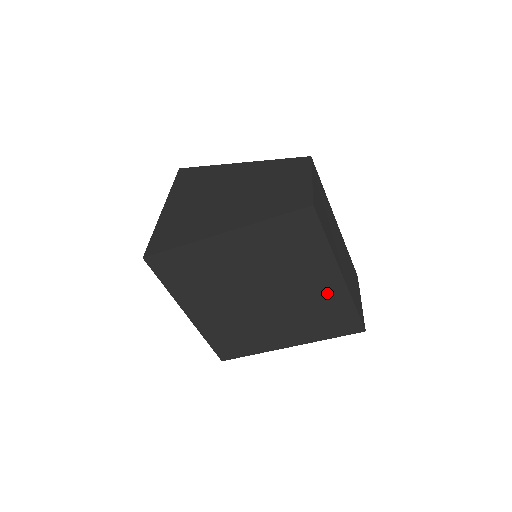
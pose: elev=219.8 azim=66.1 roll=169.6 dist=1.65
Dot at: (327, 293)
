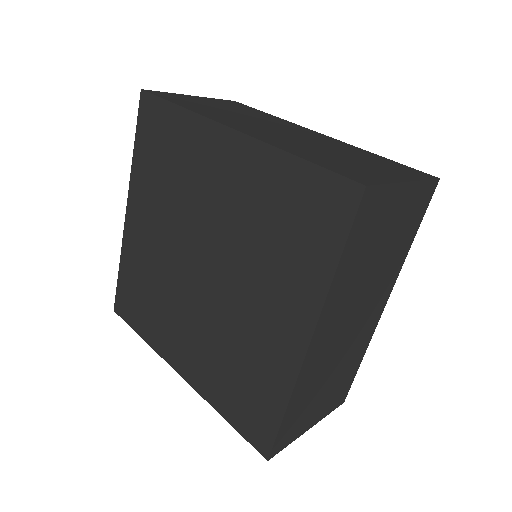
Dot at: (246, 177)
